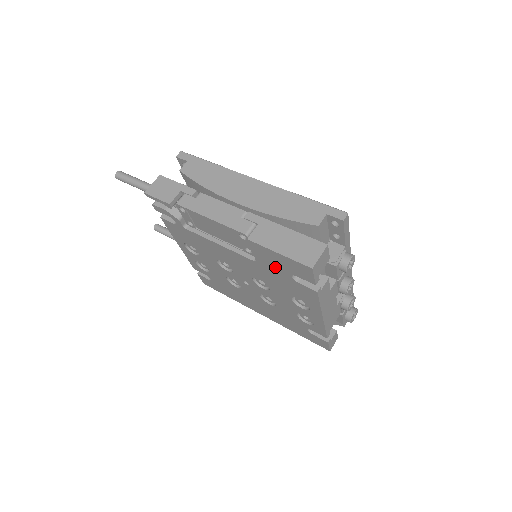
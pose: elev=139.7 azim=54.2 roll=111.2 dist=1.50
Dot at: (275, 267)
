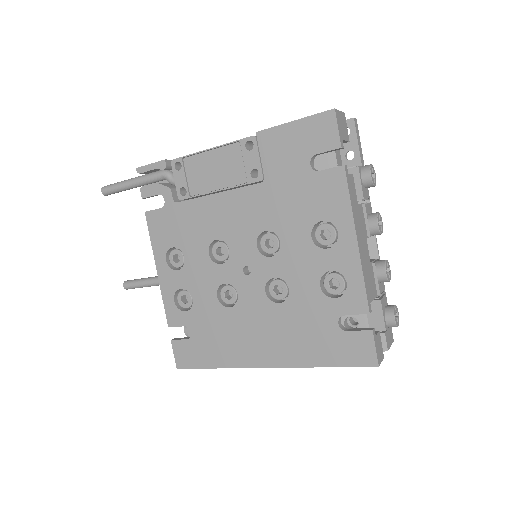
Dot at: (289, 164)
